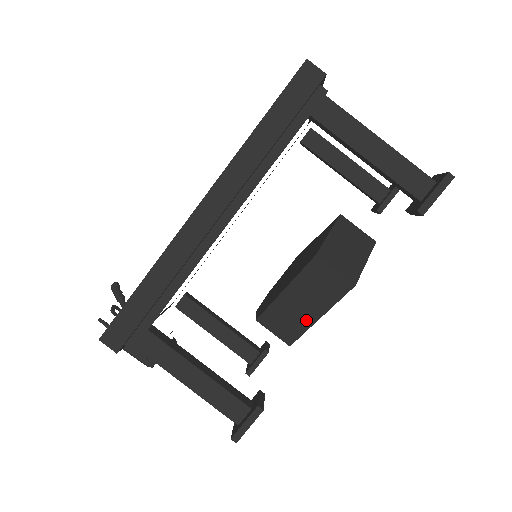
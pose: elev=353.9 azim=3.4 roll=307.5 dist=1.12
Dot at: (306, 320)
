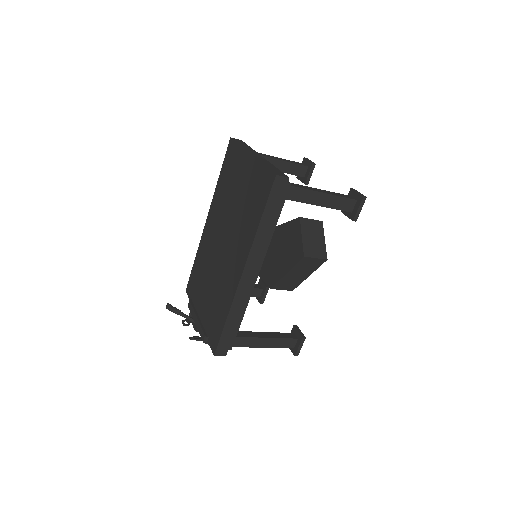
Dot at: (301, 279)
